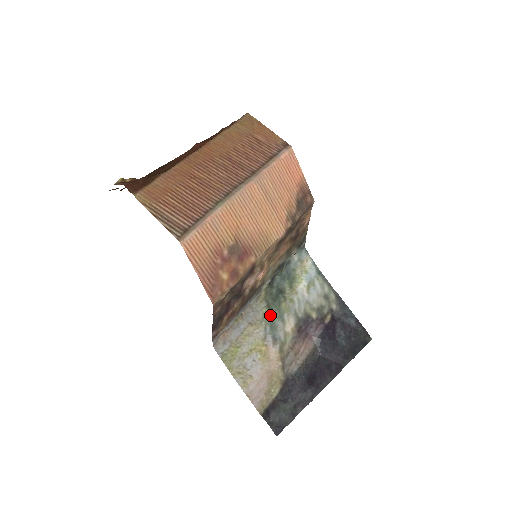
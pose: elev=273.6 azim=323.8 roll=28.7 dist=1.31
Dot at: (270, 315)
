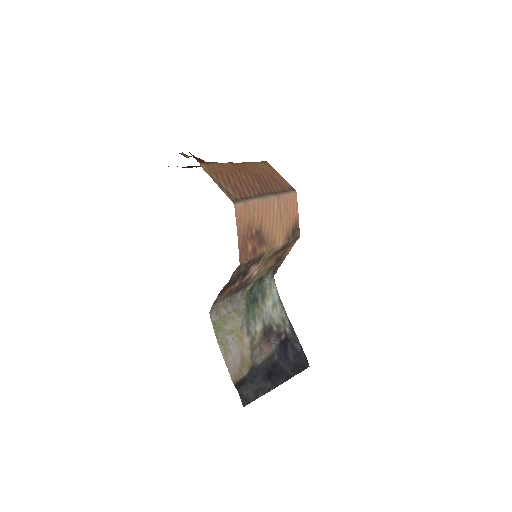
Dot at: (247, 312)
